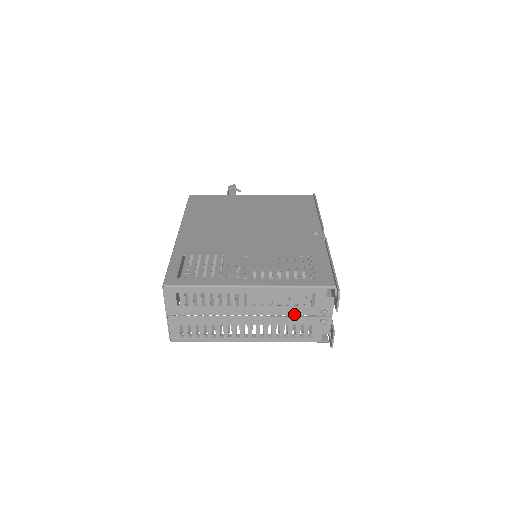
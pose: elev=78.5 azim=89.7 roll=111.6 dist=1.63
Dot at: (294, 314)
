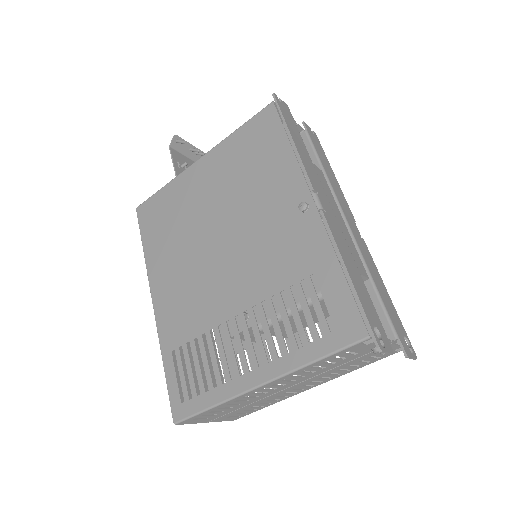
Dot at: (339, 365)
